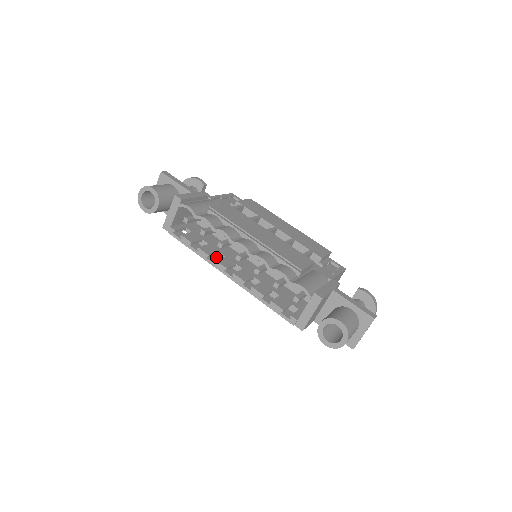
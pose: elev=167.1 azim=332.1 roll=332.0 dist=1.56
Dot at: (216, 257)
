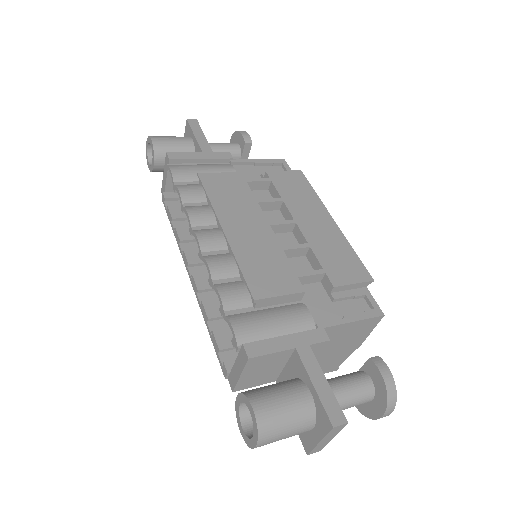
Dot at: (196, 245)
